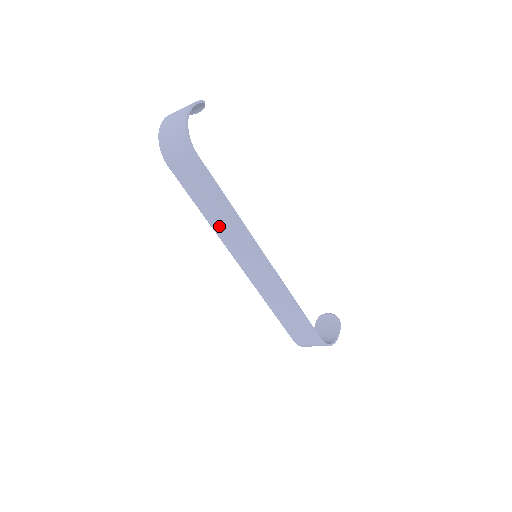
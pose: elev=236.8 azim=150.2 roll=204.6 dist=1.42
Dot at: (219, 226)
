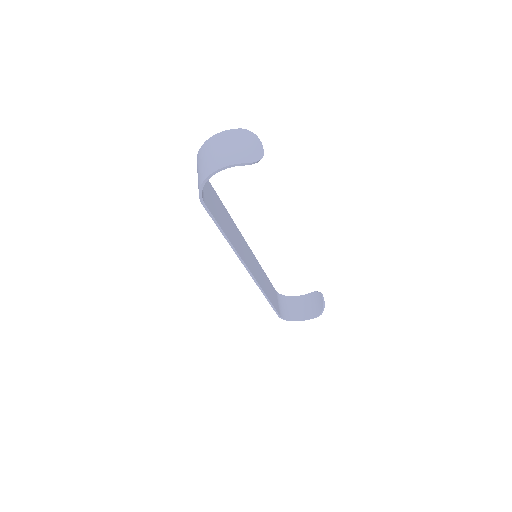
Dot at: occluded
